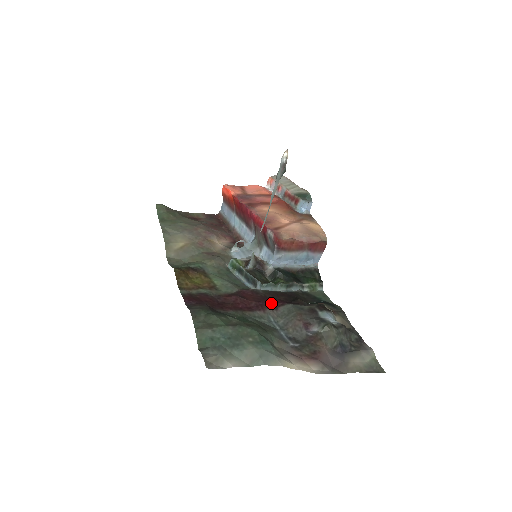
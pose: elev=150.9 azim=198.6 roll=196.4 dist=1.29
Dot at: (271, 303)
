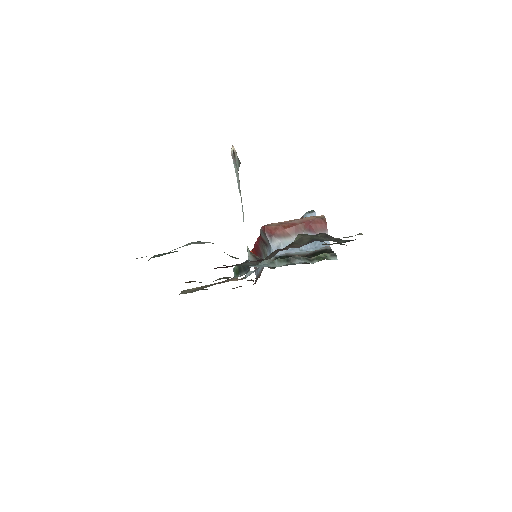
Dot at: occluded
